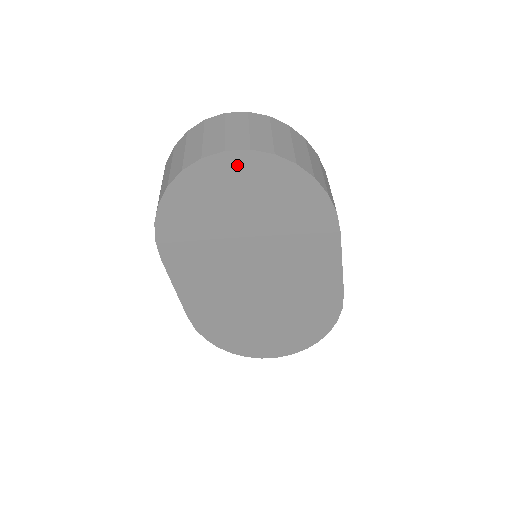
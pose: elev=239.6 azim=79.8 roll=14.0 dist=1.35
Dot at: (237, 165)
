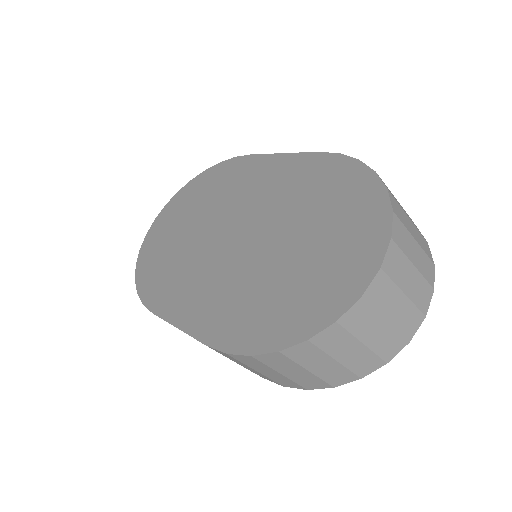
Dot at: (164, 216)
